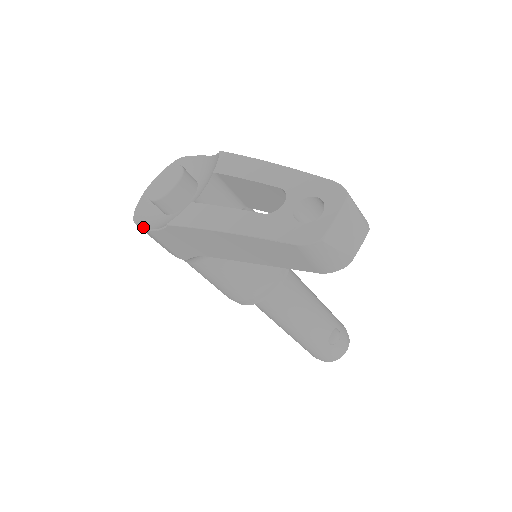
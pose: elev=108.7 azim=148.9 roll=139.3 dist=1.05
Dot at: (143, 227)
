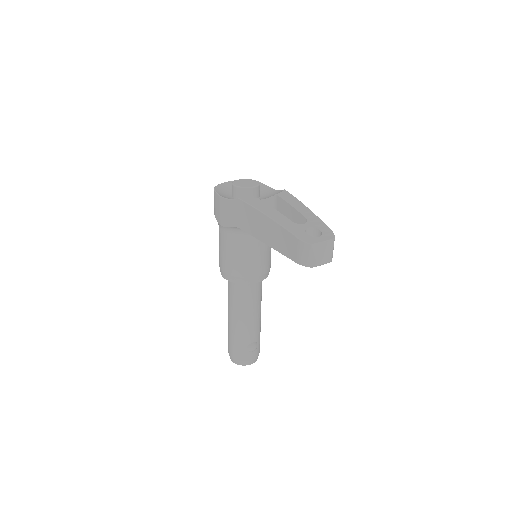
Dot at: (219, 194)
